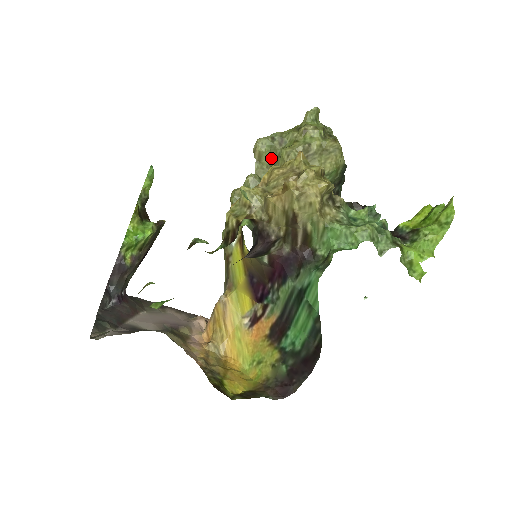
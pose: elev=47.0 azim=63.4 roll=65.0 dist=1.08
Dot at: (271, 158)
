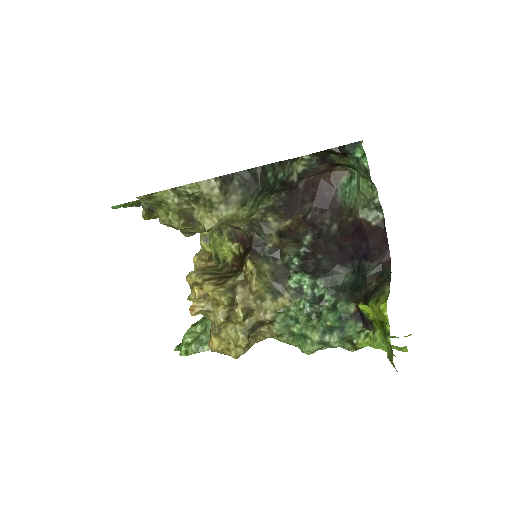
Dot at: occluded
